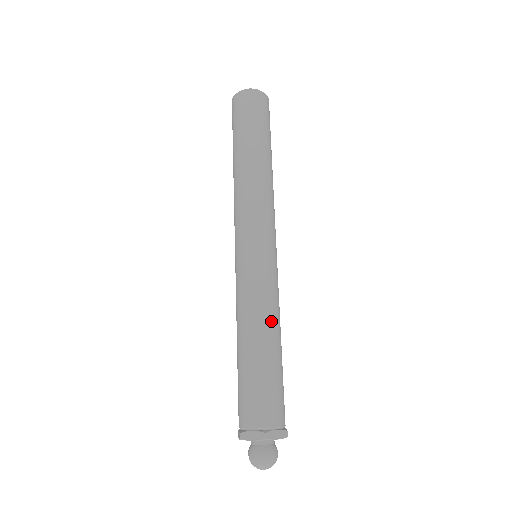
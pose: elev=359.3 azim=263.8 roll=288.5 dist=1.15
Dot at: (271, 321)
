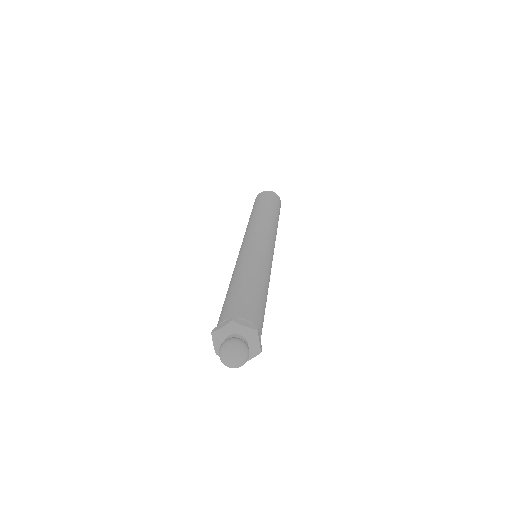
Dot at: (256, 269)
